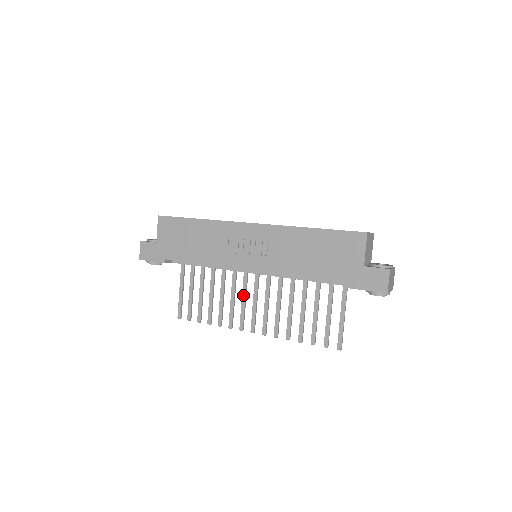
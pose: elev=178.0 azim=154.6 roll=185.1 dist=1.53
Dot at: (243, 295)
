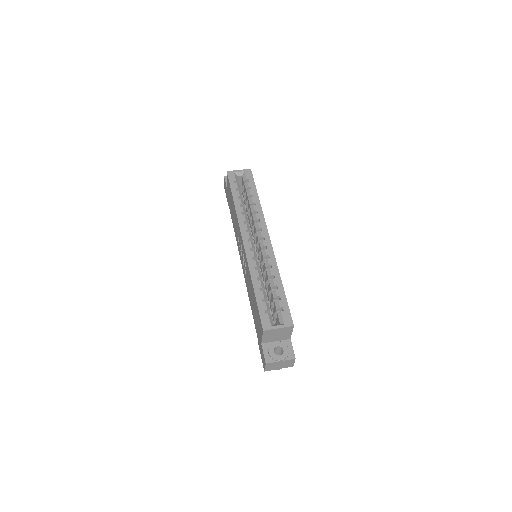
Dot at: occluded
